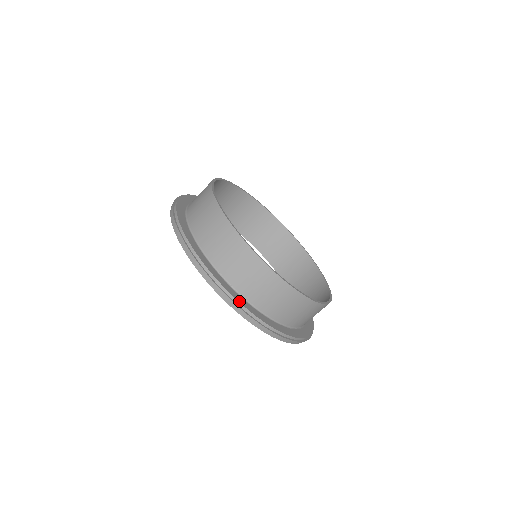
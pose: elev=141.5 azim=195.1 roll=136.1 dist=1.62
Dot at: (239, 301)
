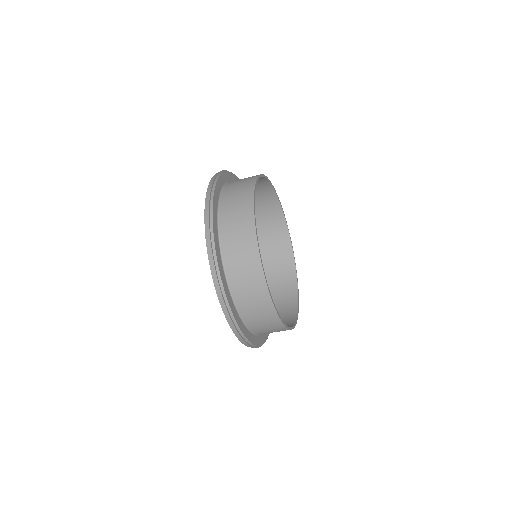
Dot at: (213, 215)
